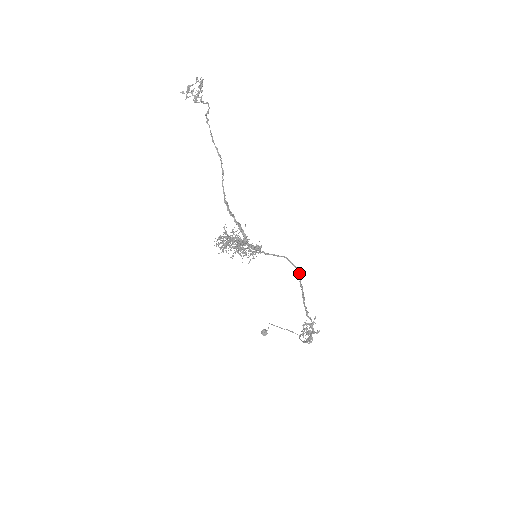
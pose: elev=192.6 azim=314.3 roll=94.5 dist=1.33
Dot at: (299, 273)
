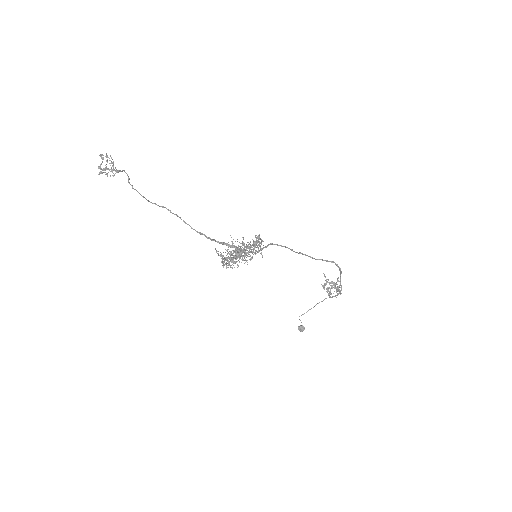
Dot at: (289, 248)
